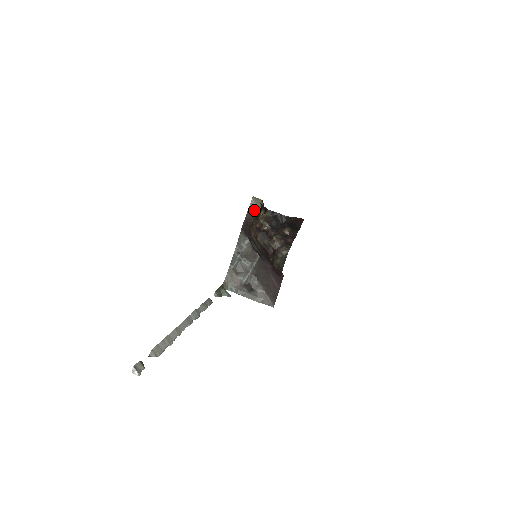
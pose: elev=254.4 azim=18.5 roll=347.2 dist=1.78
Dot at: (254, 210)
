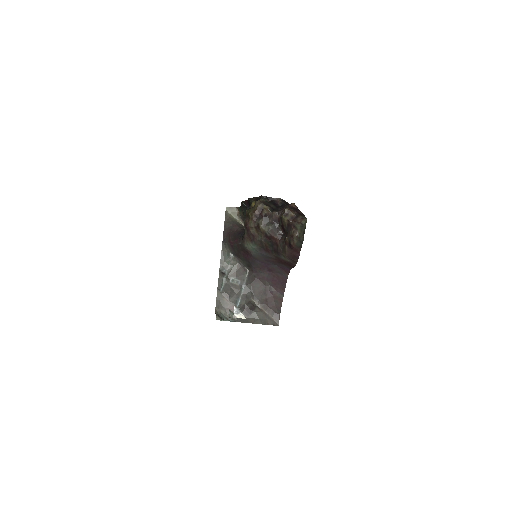
Dot at: (231, 220)
